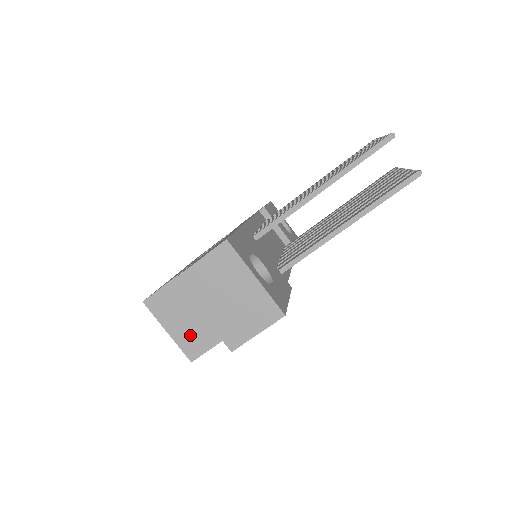
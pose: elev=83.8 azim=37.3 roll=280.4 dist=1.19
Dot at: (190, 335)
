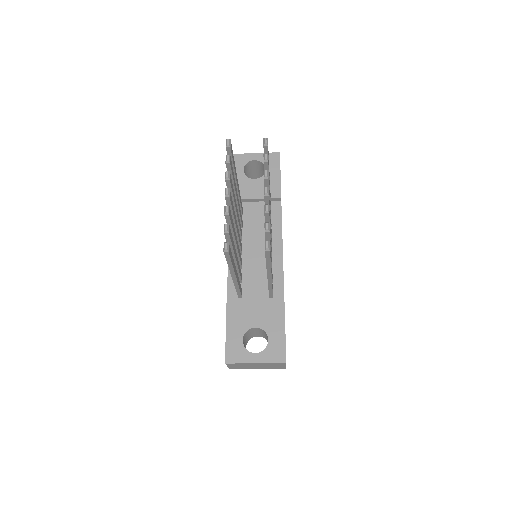
Dot at: occluded
